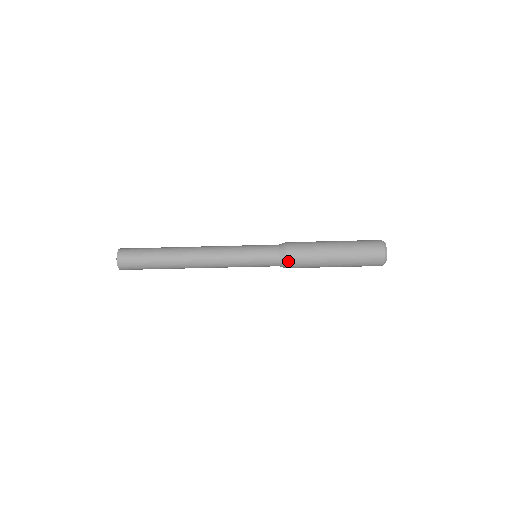
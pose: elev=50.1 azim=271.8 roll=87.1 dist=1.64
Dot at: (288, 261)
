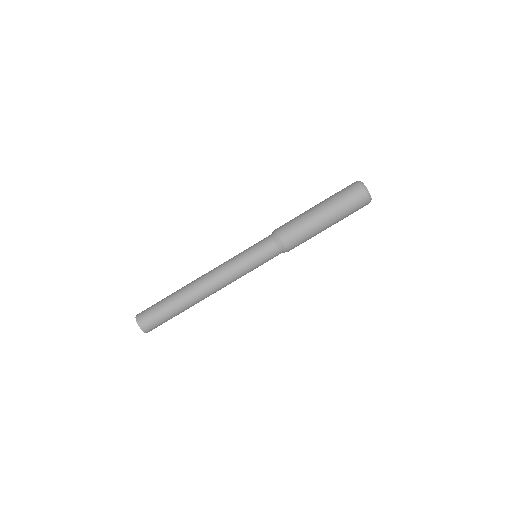
Dot at: (287, 247)
